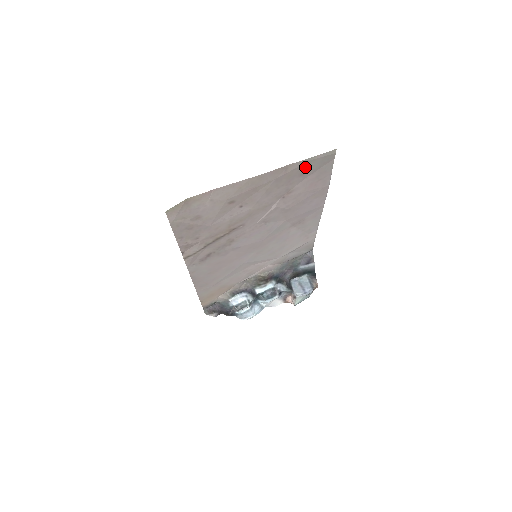
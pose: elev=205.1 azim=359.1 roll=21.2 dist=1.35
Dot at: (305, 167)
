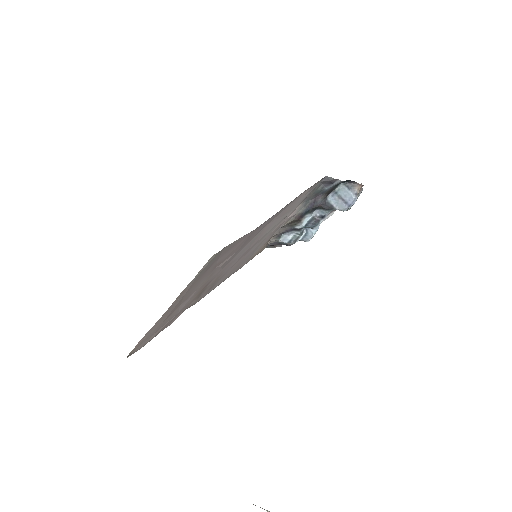
Dot at: (201, 273)
